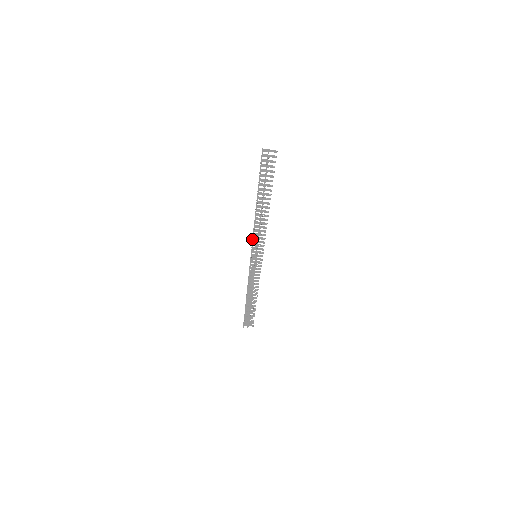
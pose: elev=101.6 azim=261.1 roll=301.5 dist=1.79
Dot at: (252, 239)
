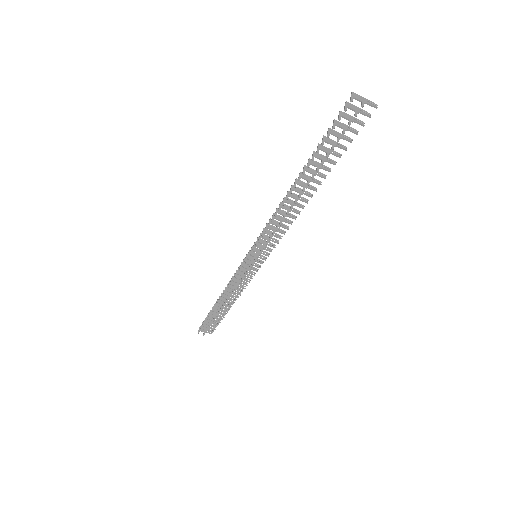
Dot at: (262, 233)
